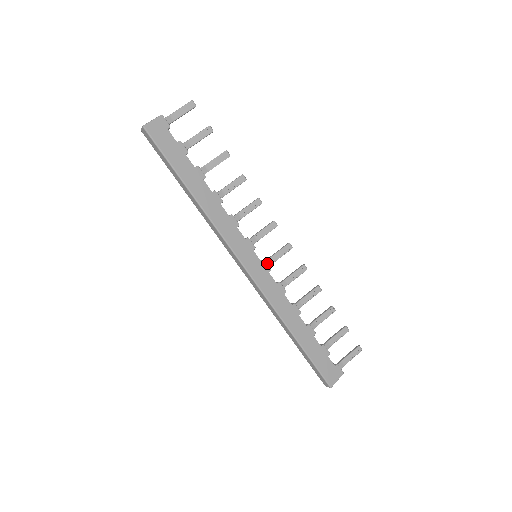
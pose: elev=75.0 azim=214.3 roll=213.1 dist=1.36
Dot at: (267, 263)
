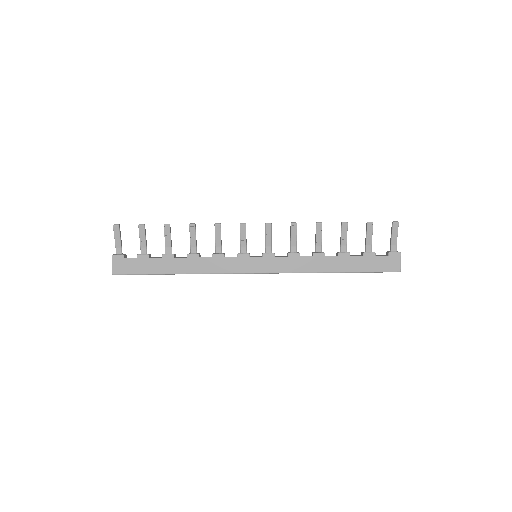
Dot at: (267, 251)
